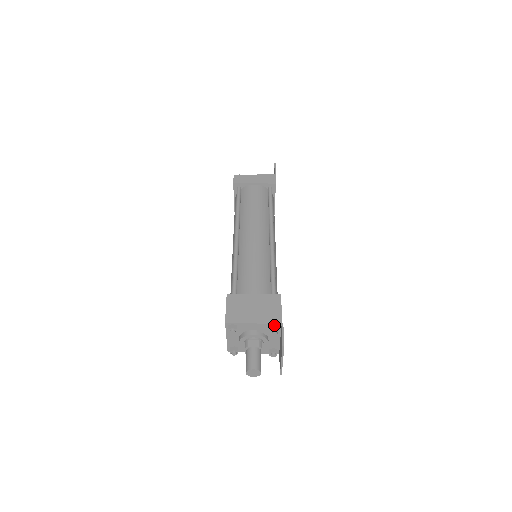
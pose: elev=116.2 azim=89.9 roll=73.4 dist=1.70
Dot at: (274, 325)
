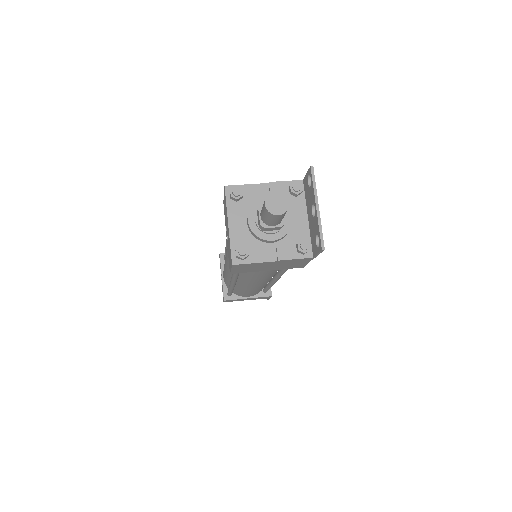
Dot at: (293, 183)
